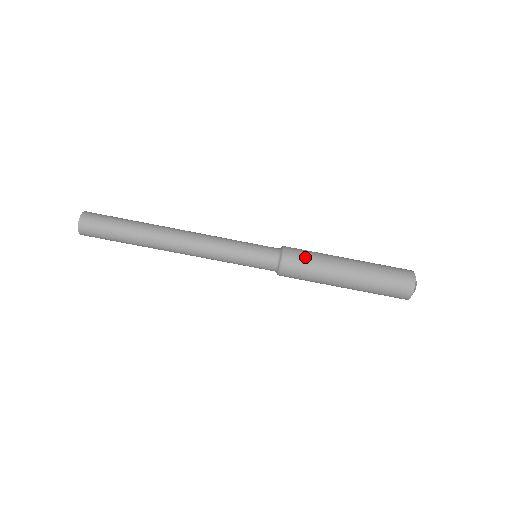
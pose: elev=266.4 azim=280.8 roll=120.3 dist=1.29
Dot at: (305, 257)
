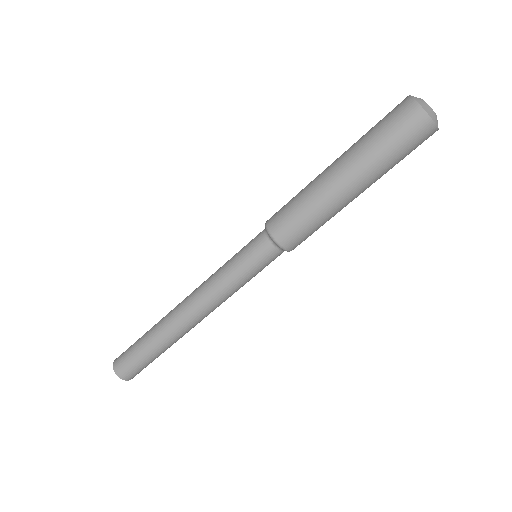
Dot at: (288, 210)
